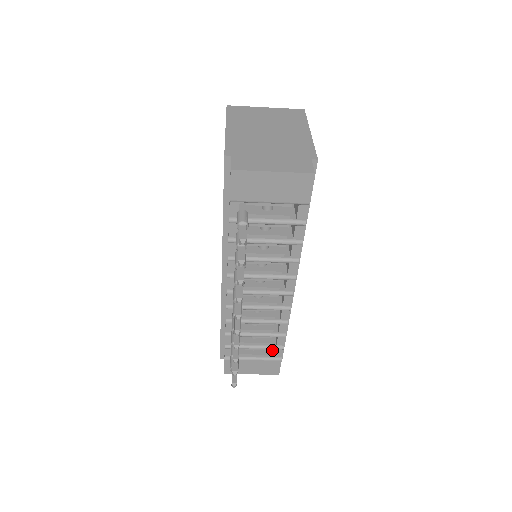
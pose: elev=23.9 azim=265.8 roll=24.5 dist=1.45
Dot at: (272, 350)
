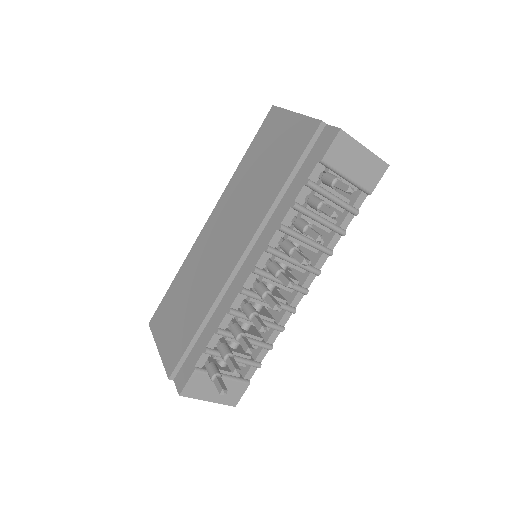
Dot at: occluded
